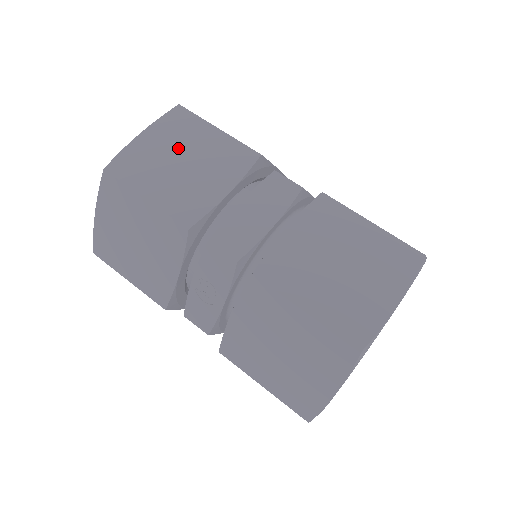
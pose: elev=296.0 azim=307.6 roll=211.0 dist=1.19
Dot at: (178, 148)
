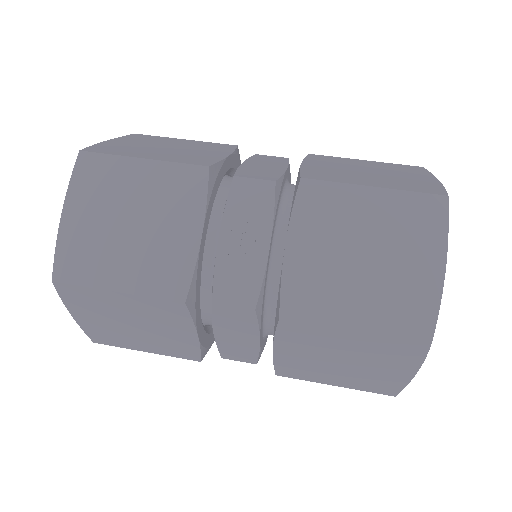
Dot at: (155, 144)
